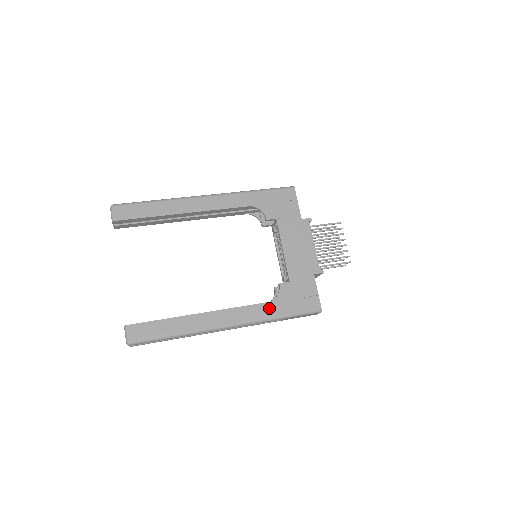
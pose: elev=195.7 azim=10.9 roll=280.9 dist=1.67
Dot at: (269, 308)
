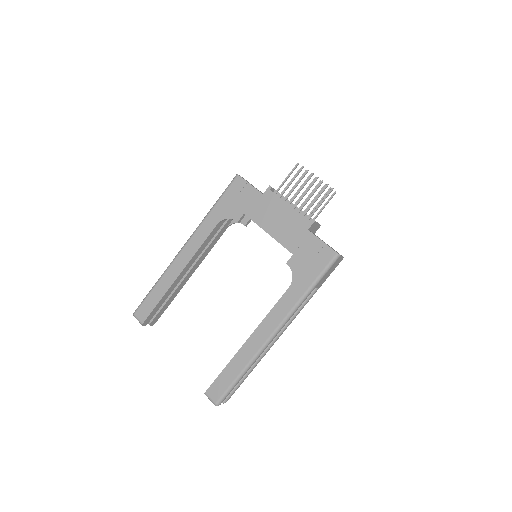
Dot at: (294, 291)
